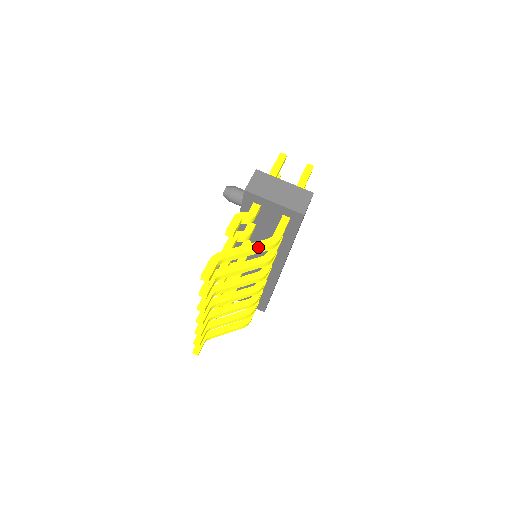
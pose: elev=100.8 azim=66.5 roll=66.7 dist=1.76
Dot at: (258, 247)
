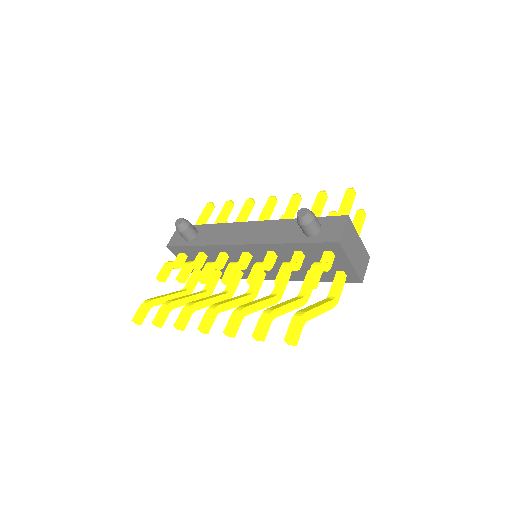
Dot at: (327, 309)
